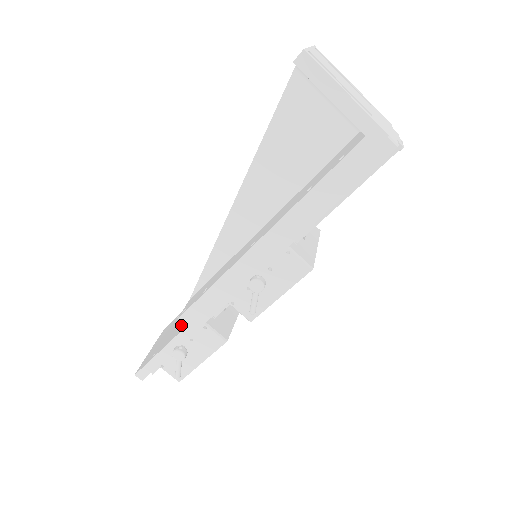
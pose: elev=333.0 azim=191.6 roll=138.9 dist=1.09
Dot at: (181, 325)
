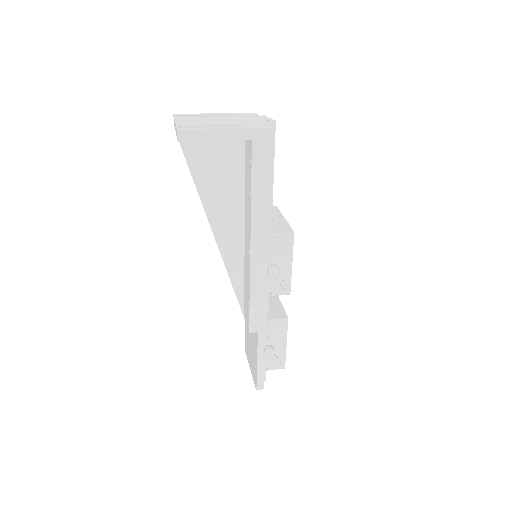
Dot at: (254, 336)
